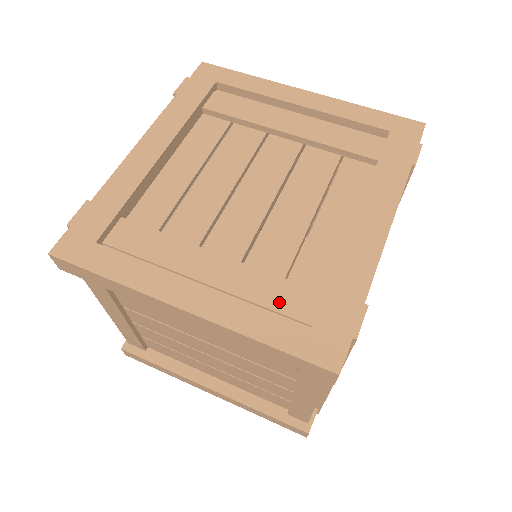
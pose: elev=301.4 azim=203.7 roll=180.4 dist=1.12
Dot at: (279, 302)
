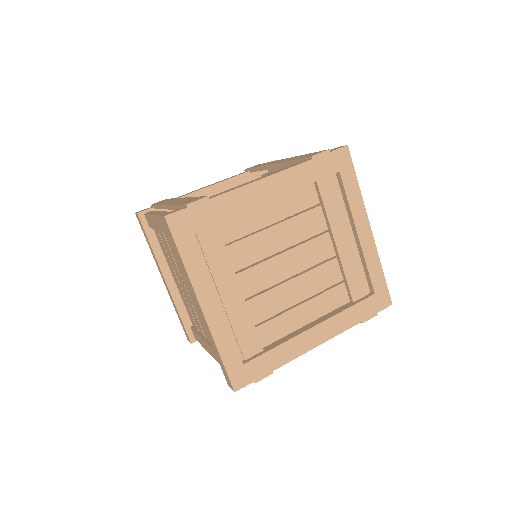
Dot at: (243, 338)
